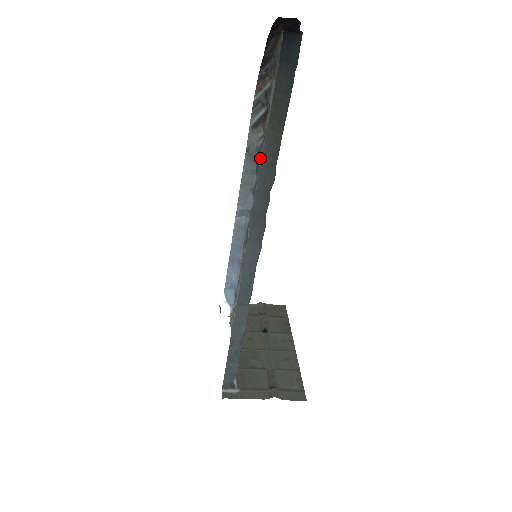
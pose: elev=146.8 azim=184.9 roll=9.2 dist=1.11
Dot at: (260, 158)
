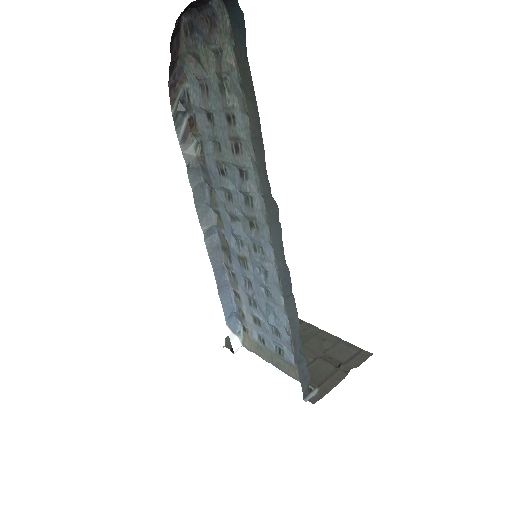
Dot at: (208, 164)
